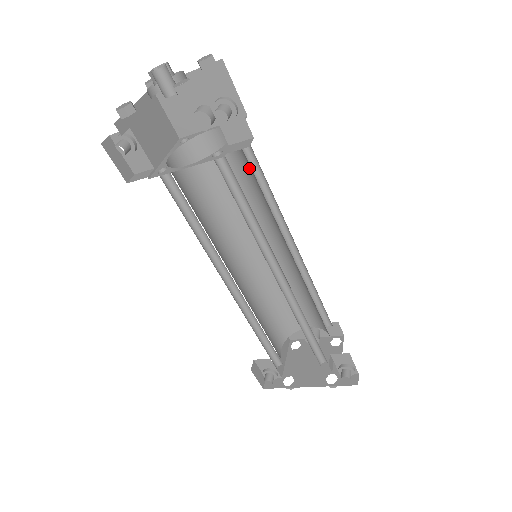
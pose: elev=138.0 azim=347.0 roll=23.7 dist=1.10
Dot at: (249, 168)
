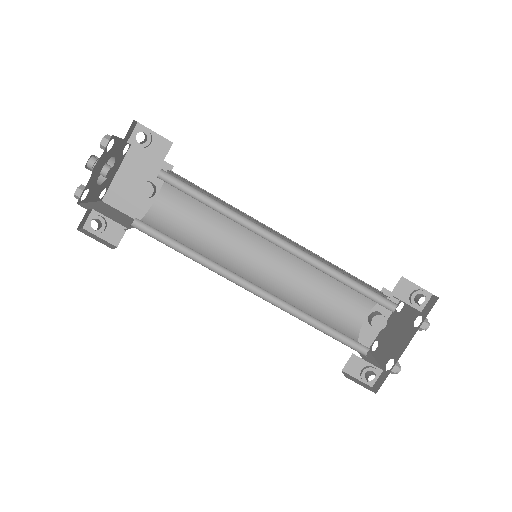
Dot at: occluded
